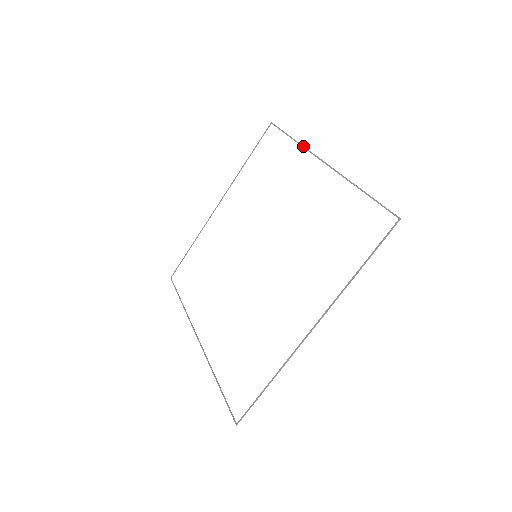
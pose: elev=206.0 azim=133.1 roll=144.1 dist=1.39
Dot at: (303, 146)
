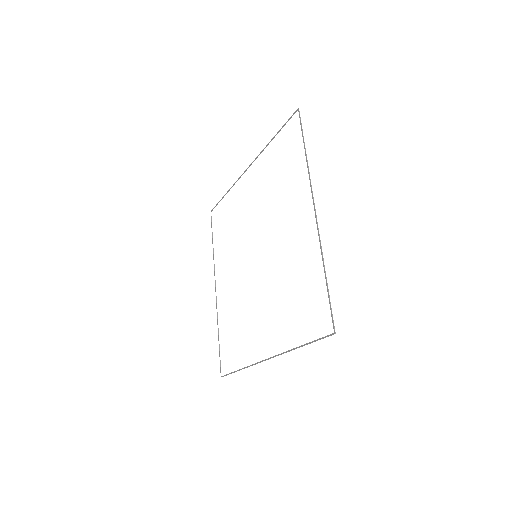
Dot at: (308, 172)
